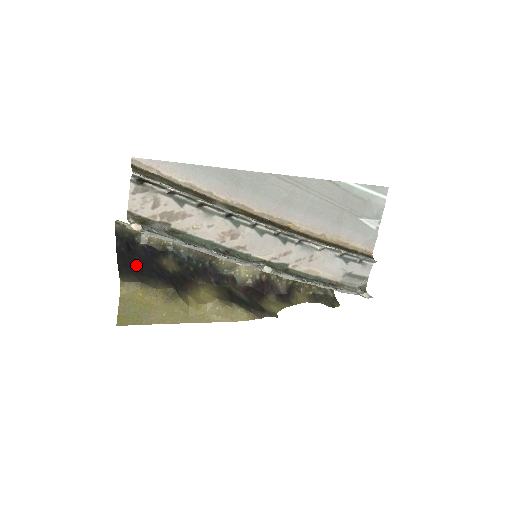
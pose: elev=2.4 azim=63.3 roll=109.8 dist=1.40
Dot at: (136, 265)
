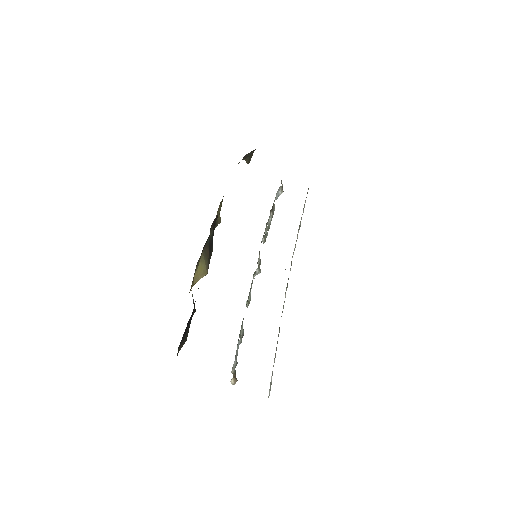
Dot at: occluded
